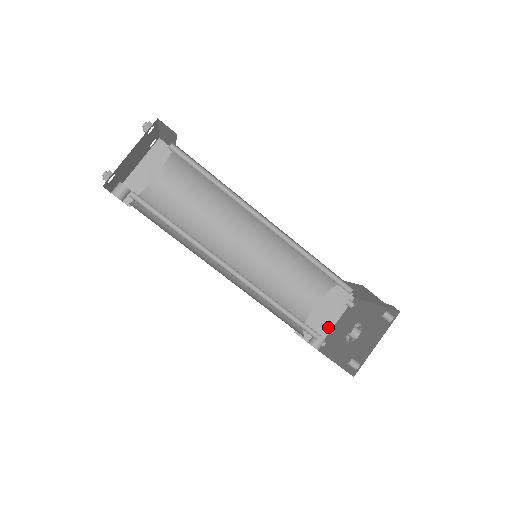
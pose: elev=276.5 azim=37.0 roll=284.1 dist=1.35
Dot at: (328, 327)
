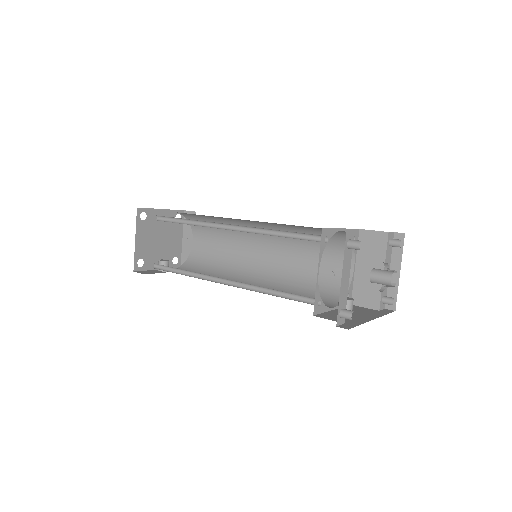
Dot at: occluded
